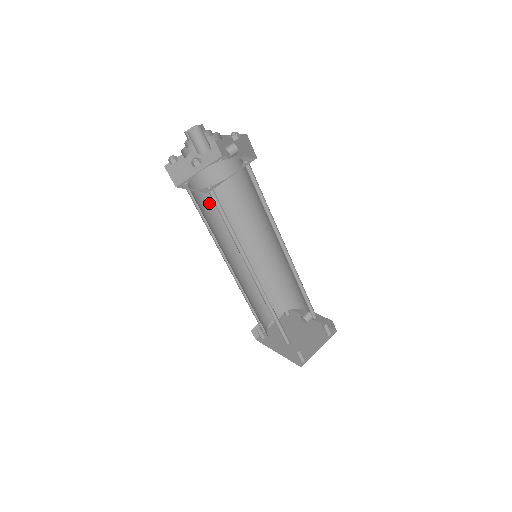
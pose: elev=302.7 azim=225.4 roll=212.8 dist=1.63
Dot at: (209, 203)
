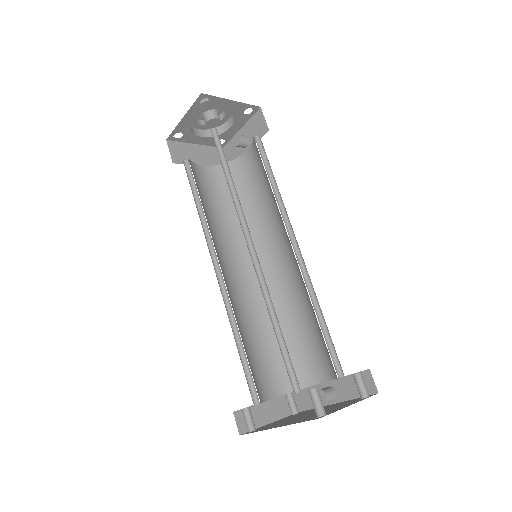
Dot at: (206, 197)
